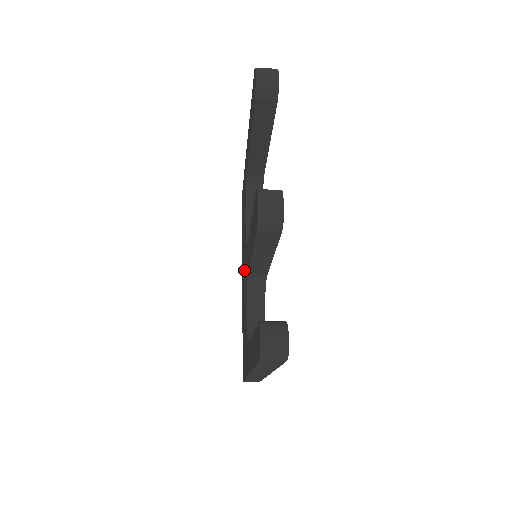
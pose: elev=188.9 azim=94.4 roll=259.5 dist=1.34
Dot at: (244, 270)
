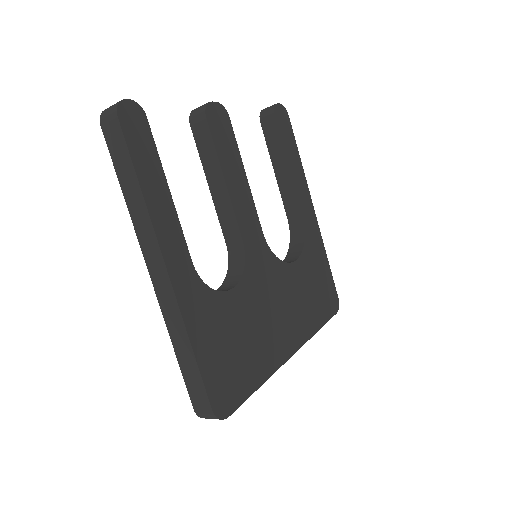
Dot at: occluded
